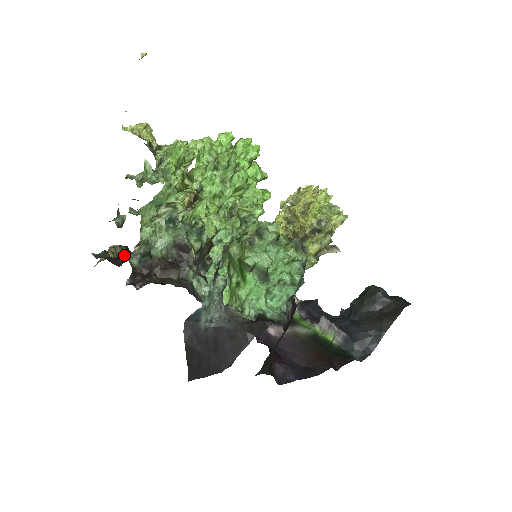
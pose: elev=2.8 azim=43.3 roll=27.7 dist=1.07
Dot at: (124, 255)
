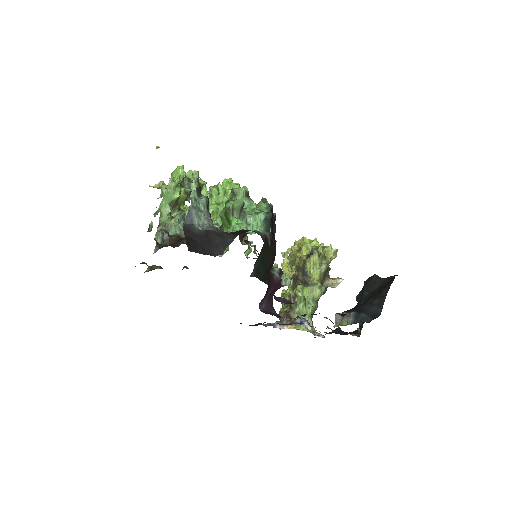
Dot at: occluded
